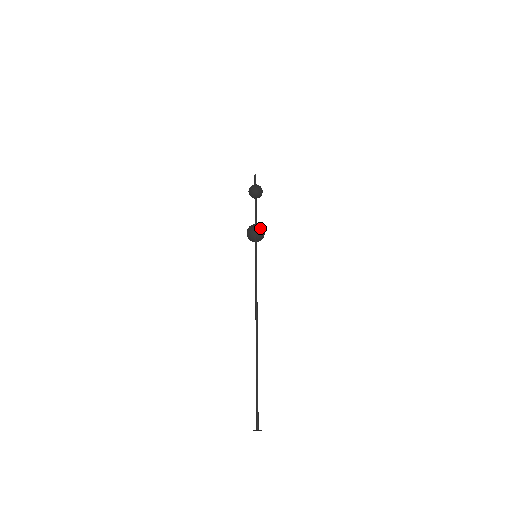
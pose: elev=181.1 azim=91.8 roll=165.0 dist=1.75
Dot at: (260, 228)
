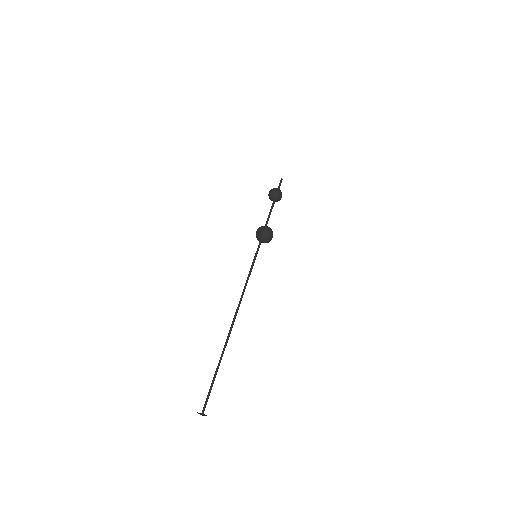
Dot at: (268, 231)
